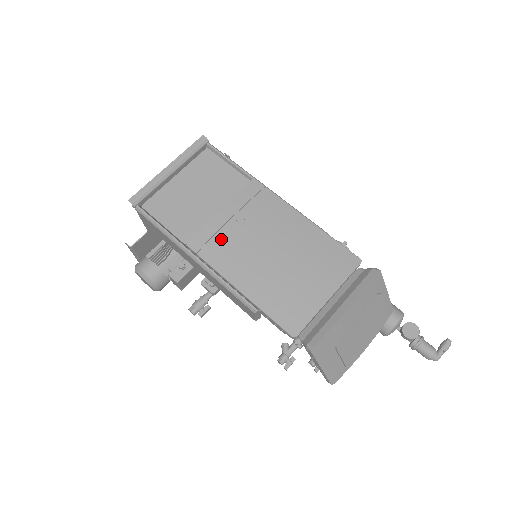
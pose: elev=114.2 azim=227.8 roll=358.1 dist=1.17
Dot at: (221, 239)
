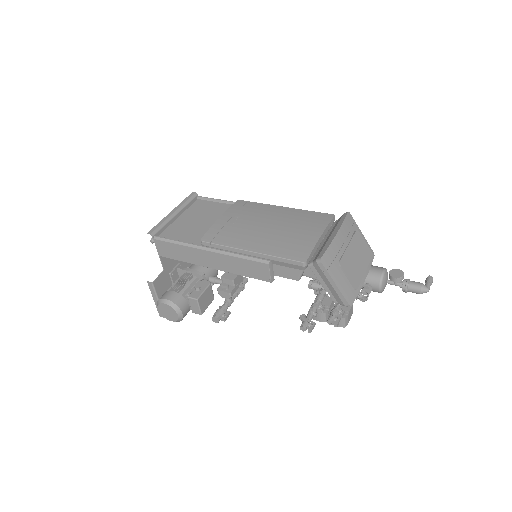
Dot at: (226, 230)
